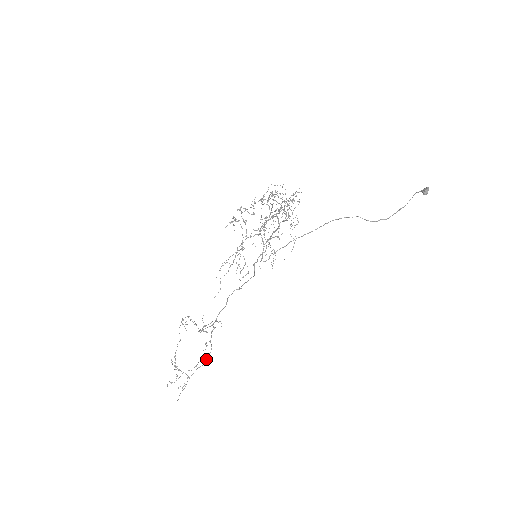
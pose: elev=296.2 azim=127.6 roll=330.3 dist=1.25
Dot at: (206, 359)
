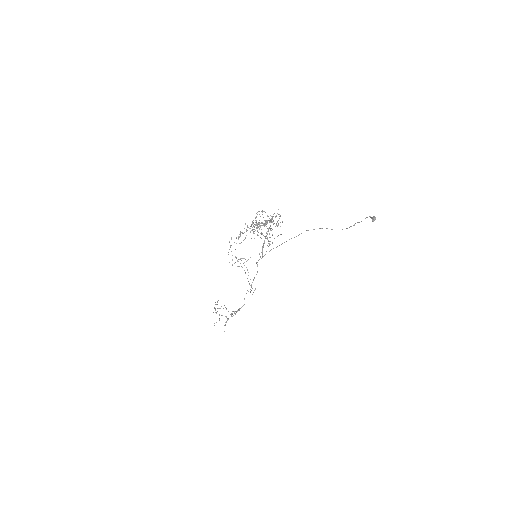
Dot at: occluded
